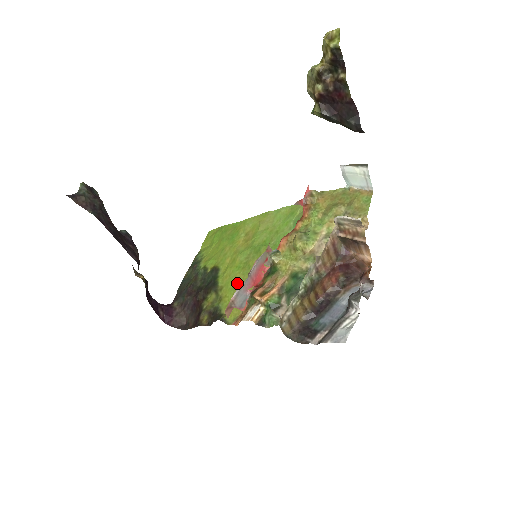
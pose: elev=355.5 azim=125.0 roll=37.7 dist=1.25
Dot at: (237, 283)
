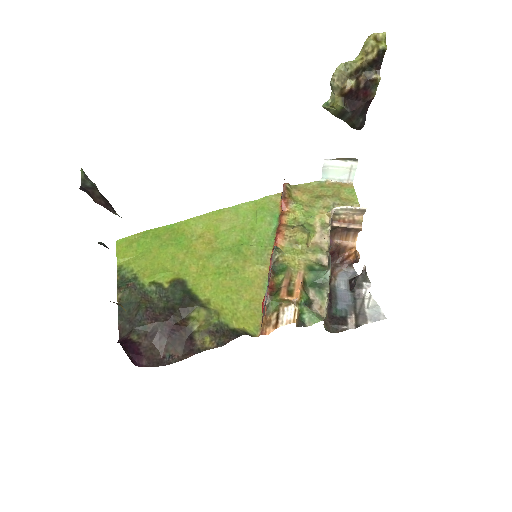
Dot at: (231, 291)
